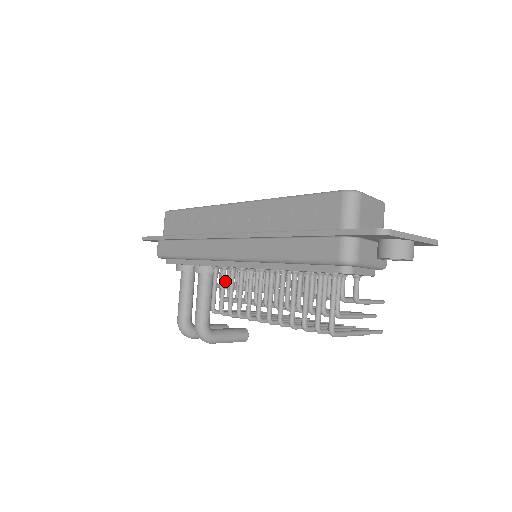
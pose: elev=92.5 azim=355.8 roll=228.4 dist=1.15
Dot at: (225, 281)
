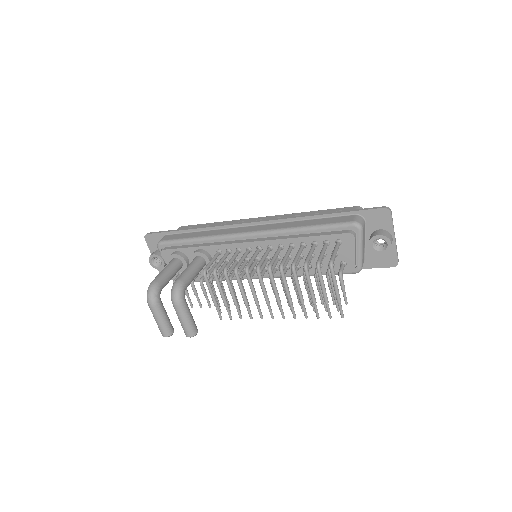
Dot at: occluded
